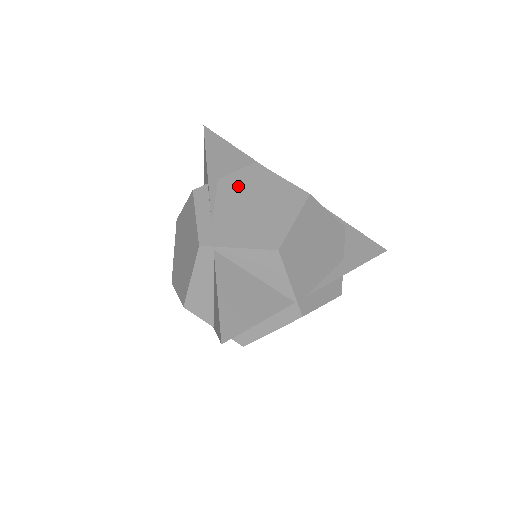
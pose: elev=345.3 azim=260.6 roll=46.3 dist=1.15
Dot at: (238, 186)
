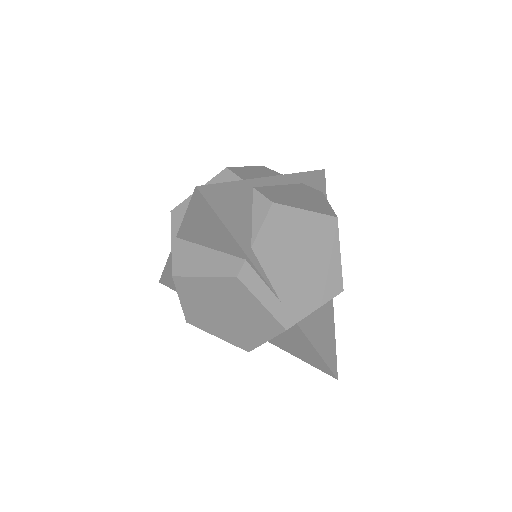
Dot at: (276, 245)
